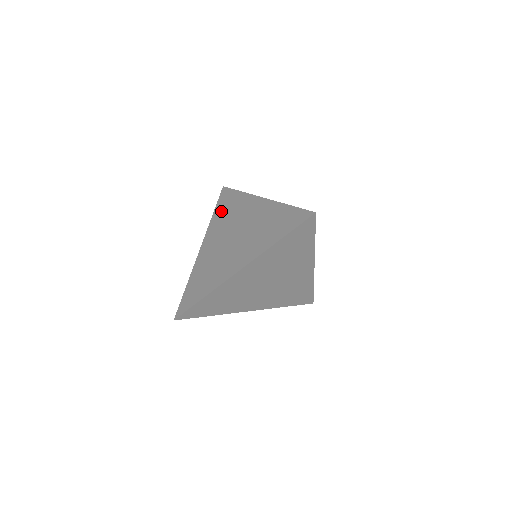
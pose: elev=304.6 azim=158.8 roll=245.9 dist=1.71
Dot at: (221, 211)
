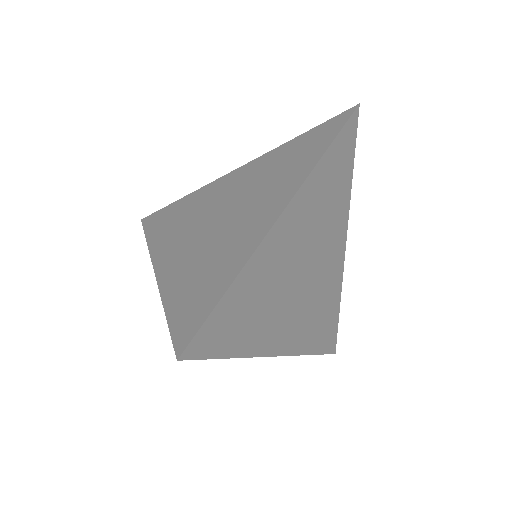
Dot at: (163, 226)
